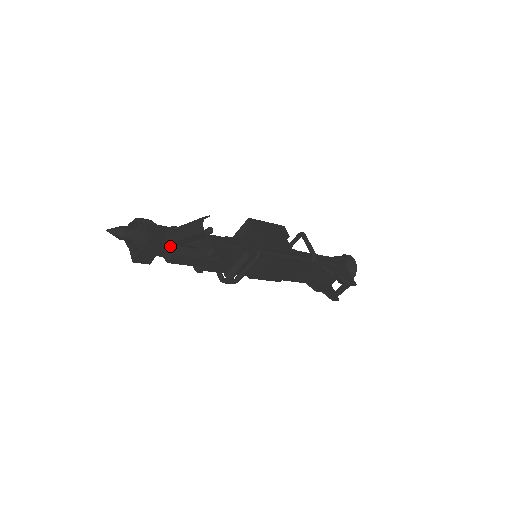
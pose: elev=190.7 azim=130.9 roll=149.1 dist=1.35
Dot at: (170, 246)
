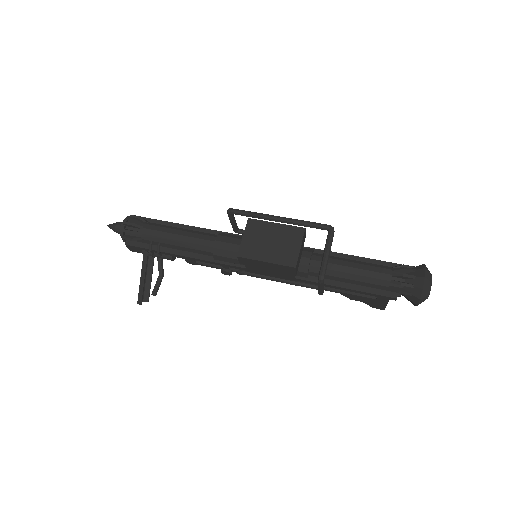
Dot at: occluded
